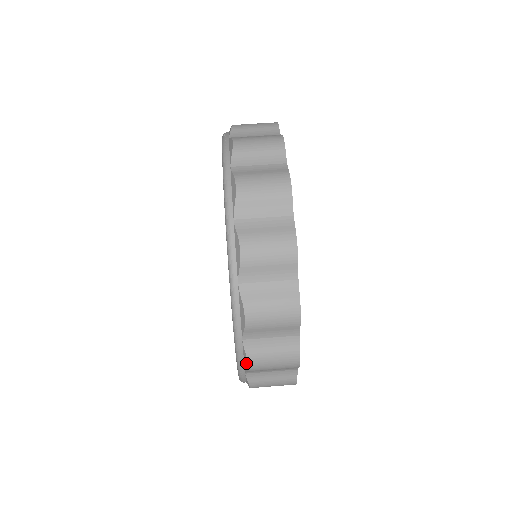
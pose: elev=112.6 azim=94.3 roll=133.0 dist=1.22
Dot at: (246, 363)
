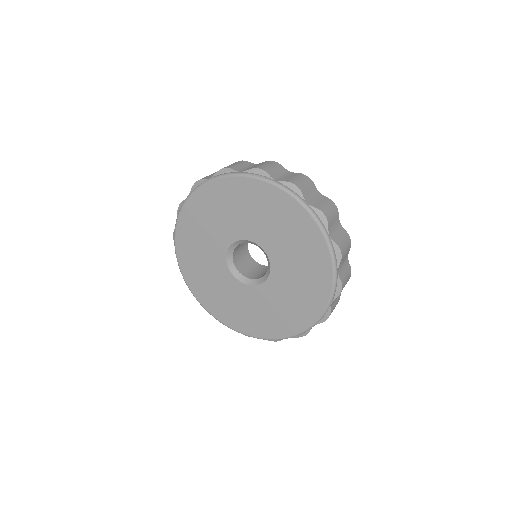
Dot at: (326, 317)
